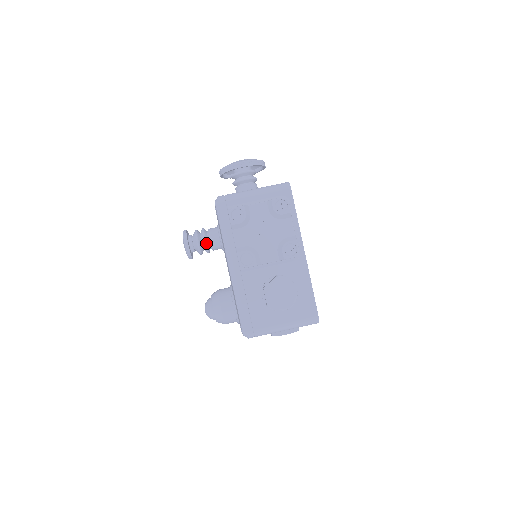
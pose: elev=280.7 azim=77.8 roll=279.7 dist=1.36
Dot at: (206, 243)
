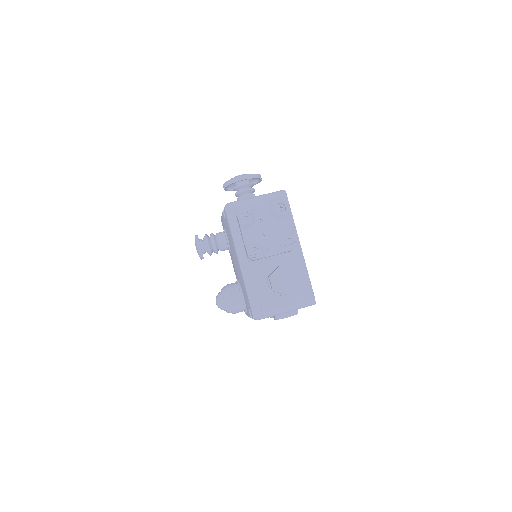
Dot at: (215, 245)
